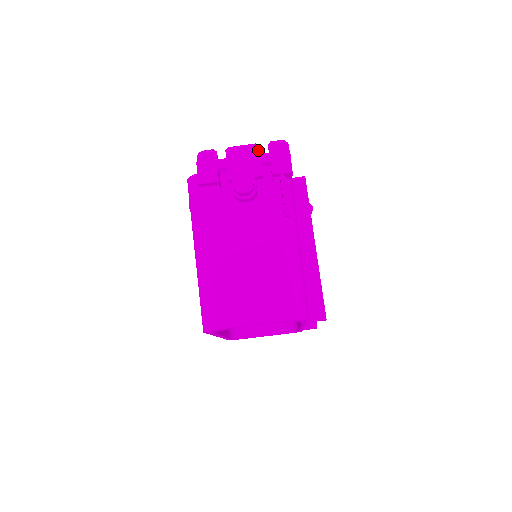
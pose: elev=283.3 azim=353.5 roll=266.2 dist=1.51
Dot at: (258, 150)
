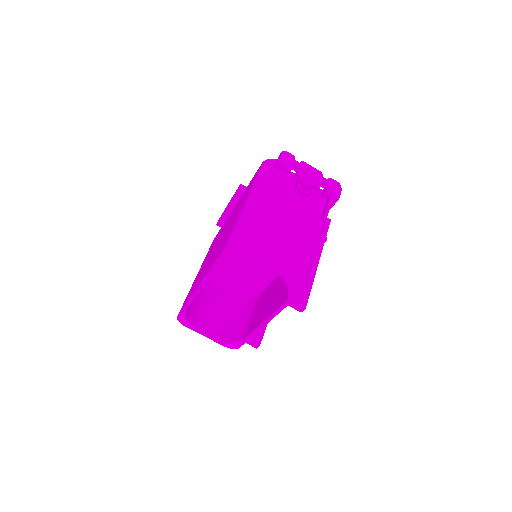
Dot at: occluded
